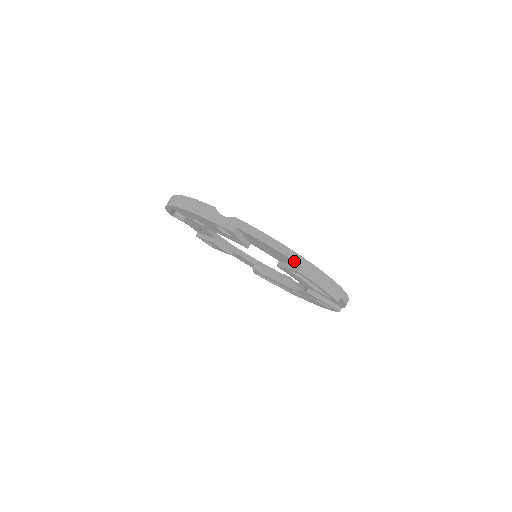
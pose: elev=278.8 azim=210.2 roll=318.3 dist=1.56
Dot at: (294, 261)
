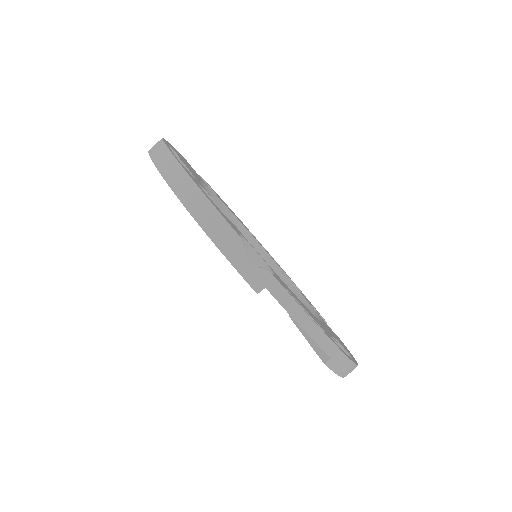
Dot at: (326, 352)
